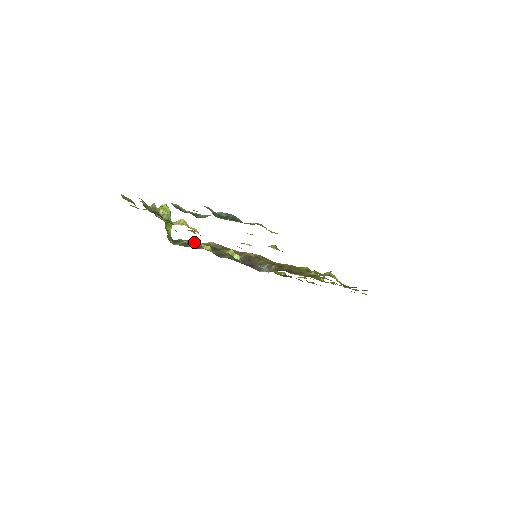
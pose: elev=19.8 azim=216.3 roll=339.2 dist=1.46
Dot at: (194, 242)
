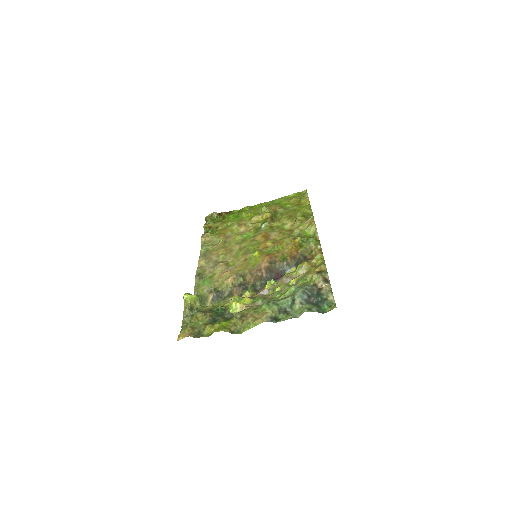
Dot at: (220, 292)
